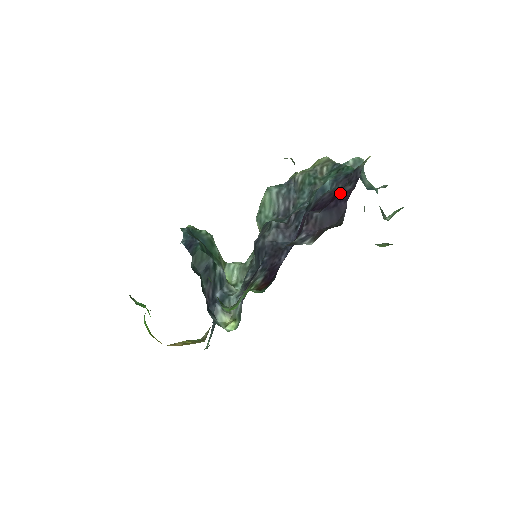
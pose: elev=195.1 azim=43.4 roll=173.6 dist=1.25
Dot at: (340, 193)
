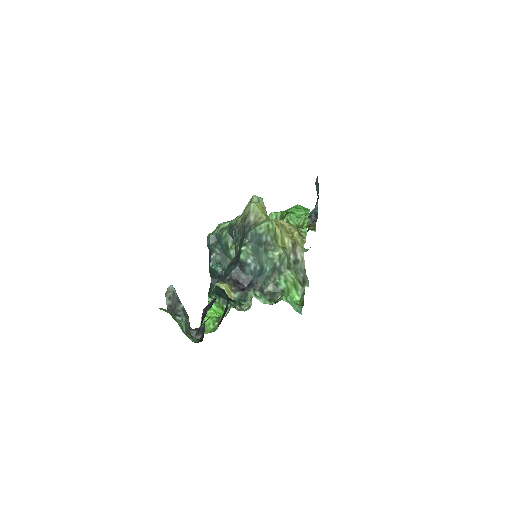
Dot at: occluded
